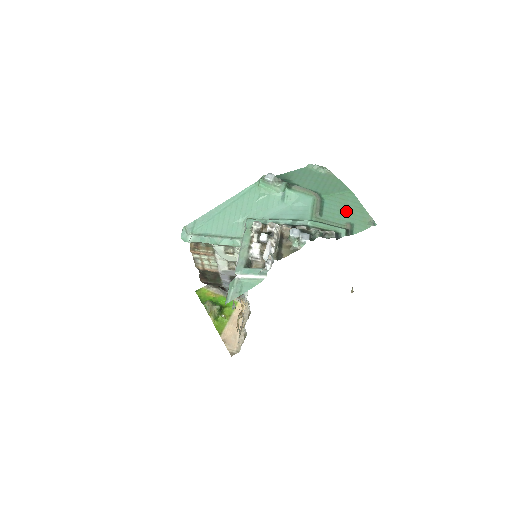
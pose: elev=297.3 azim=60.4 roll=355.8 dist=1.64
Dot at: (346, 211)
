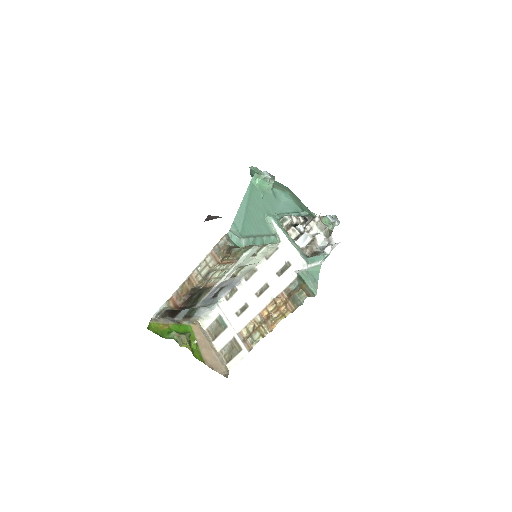
Dot at: (301, 204)
